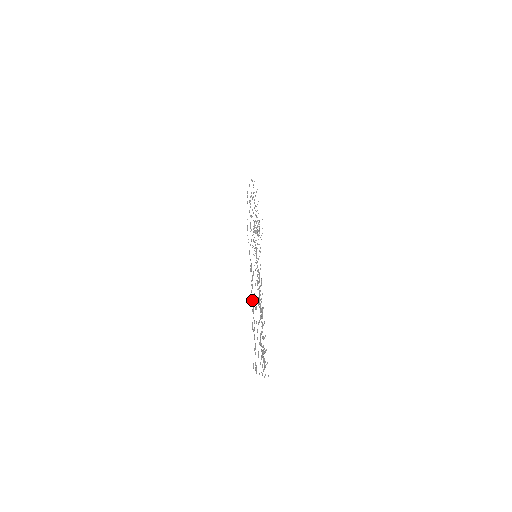
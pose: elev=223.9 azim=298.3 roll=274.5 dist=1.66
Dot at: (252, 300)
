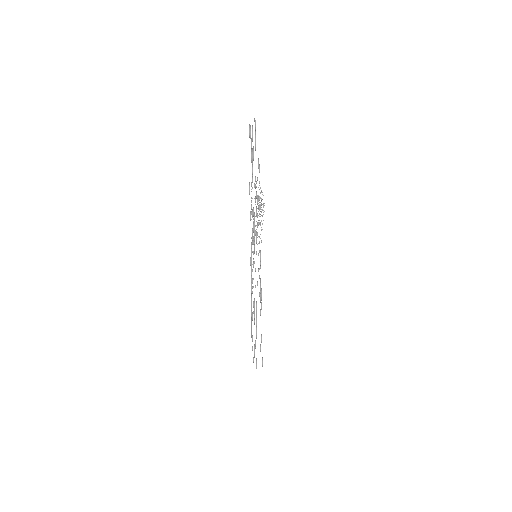
Dot at: occluded
